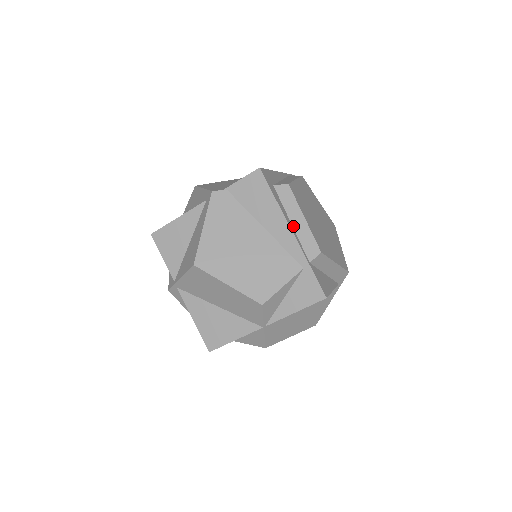
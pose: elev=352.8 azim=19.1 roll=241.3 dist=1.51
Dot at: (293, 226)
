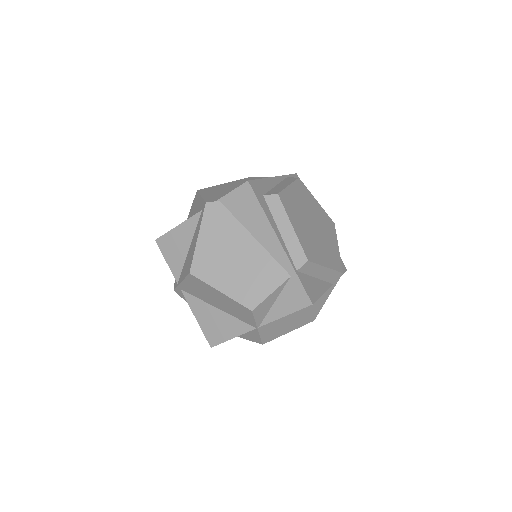
Dot at: (282, 235)
